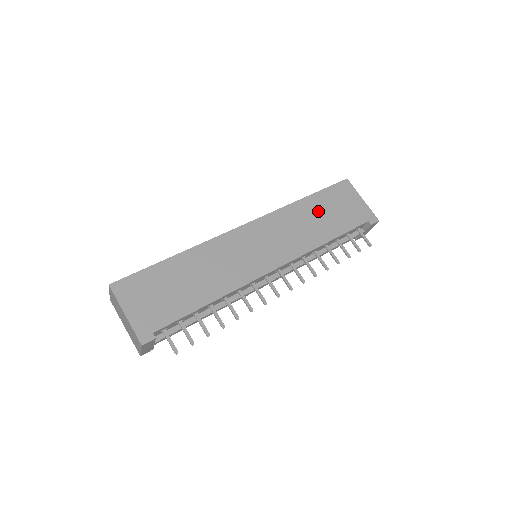
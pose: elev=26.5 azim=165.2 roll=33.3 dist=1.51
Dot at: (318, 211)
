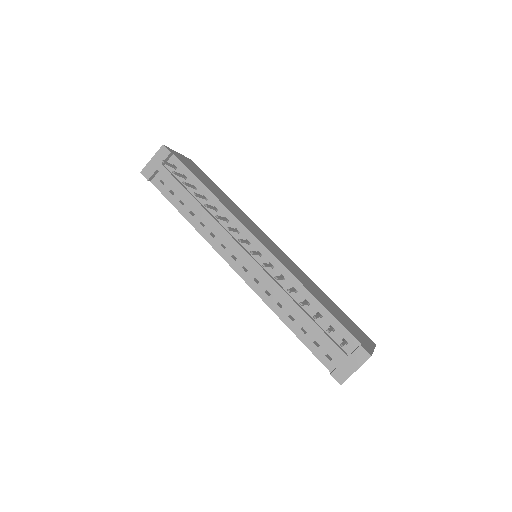
Dot at: (329, 302)
